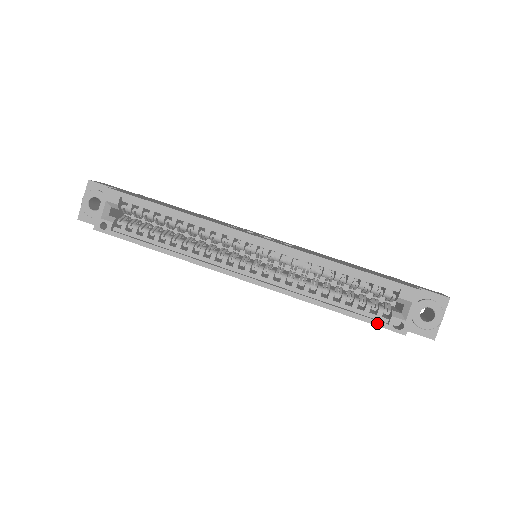
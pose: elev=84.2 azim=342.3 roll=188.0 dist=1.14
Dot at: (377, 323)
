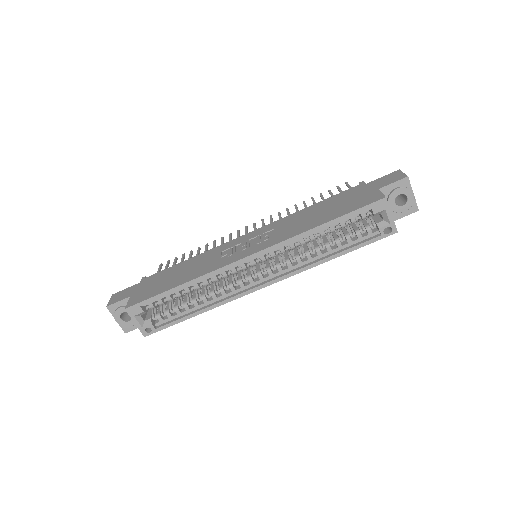
Dot at: (373, 241)
